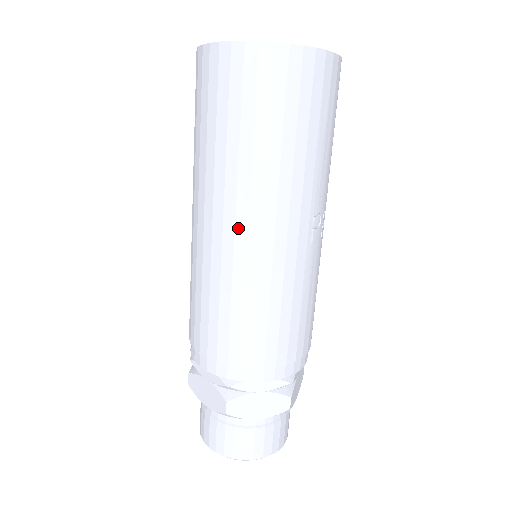
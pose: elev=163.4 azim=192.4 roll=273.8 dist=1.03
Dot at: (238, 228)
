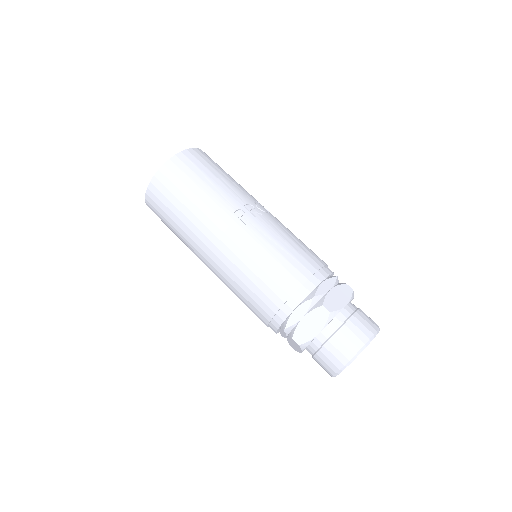
Dot at: (209, 255)
